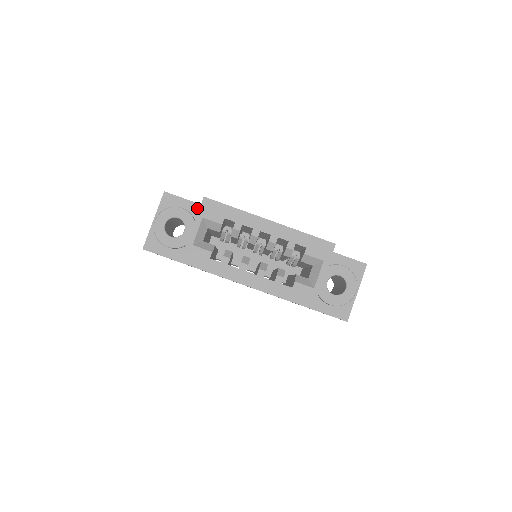
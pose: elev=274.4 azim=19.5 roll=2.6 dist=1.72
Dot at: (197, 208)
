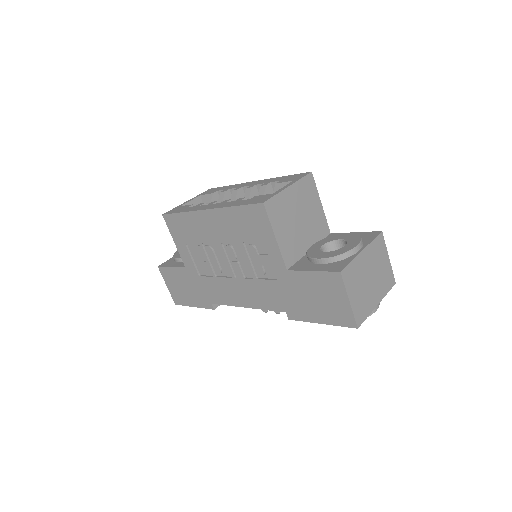
Dot at: occluded
